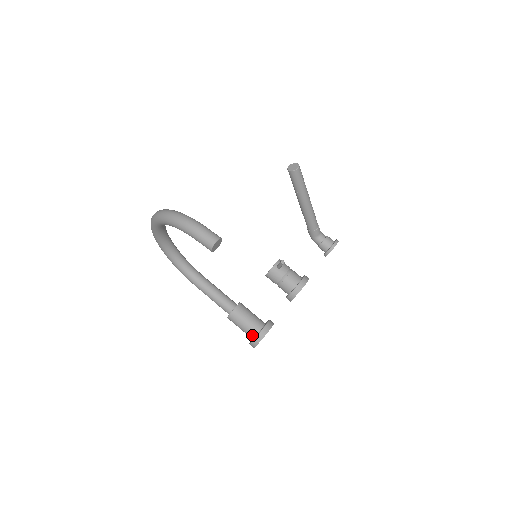
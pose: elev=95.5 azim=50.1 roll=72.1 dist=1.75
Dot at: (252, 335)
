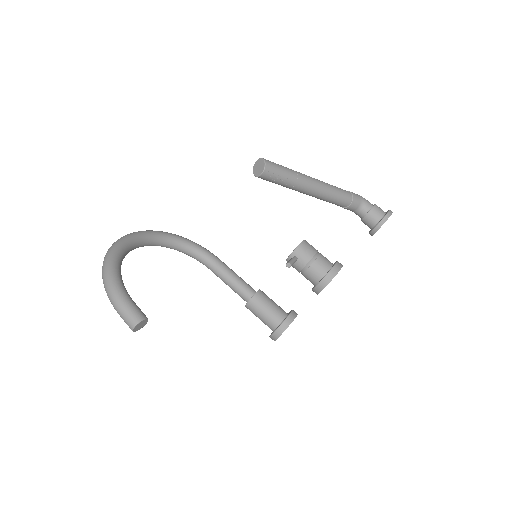
Dot at: occluded
